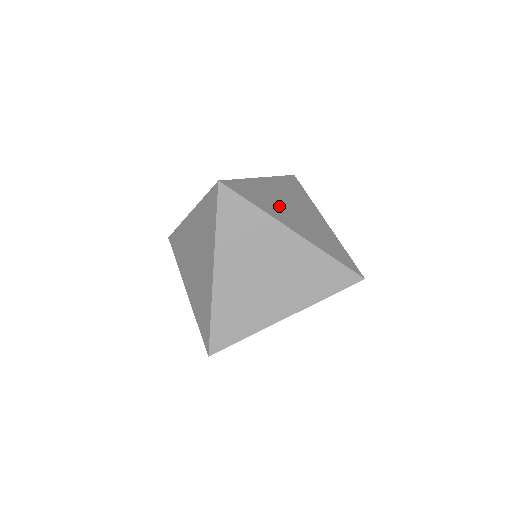
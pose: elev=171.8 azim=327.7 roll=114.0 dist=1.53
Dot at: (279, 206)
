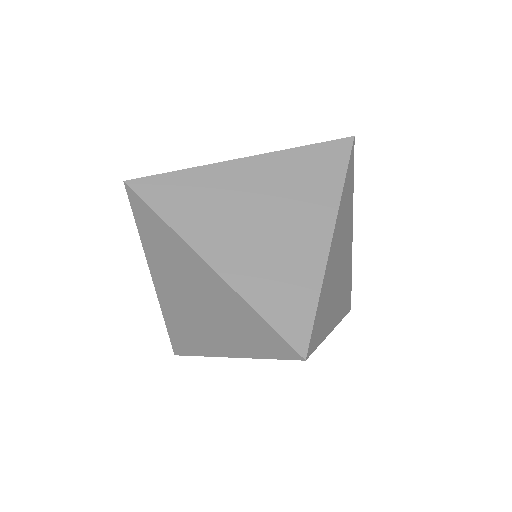
Dot at: (223, 214)
